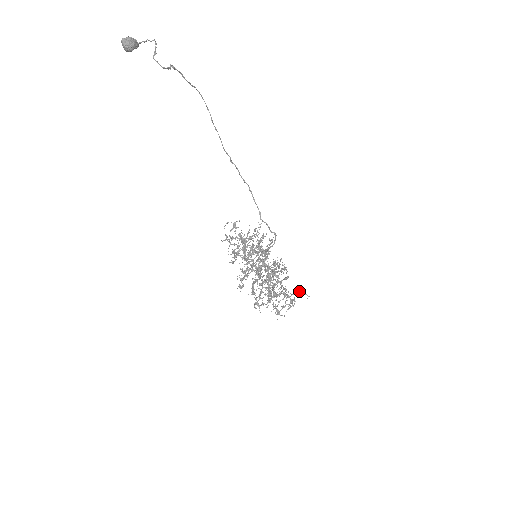
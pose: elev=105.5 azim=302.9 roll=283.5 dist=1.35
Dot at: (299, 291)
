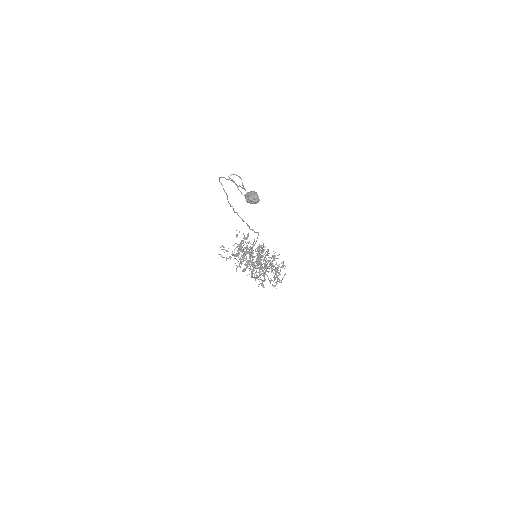
Dot at: occluded
